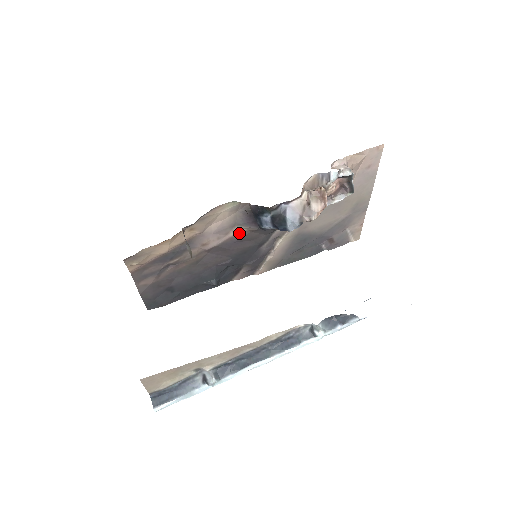
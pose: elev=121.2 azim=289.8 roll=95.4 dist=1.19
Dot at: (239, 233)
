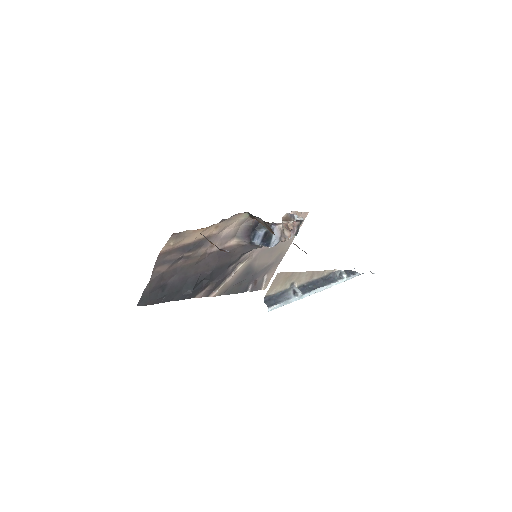
Dot at: (232, 245)
